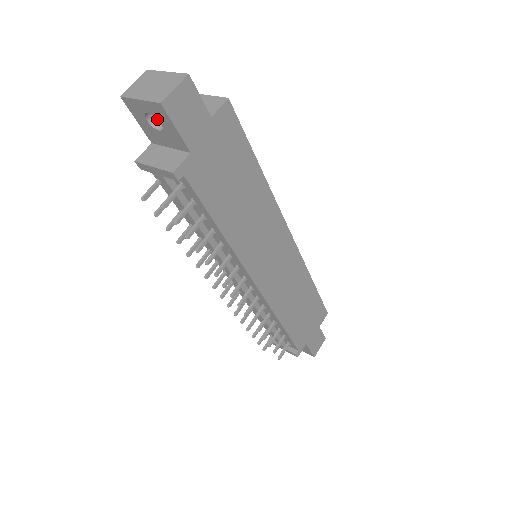
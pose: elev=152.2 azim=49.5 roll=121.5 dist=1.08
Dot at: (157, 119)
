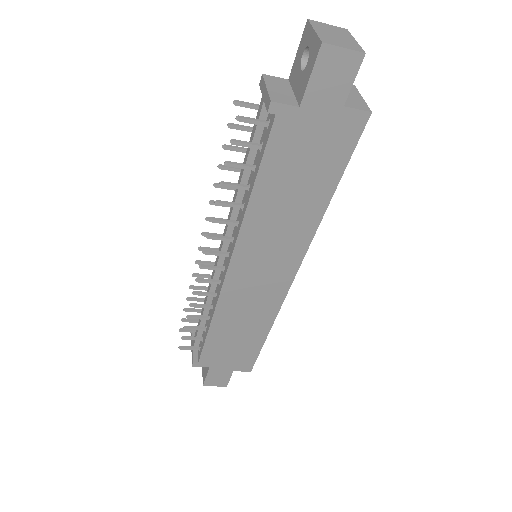
Dot at: occluded
